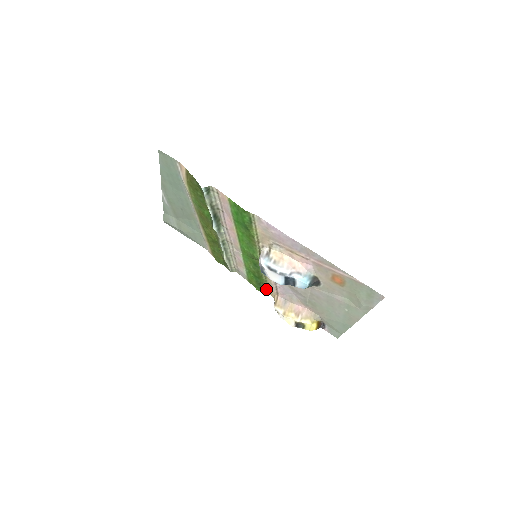
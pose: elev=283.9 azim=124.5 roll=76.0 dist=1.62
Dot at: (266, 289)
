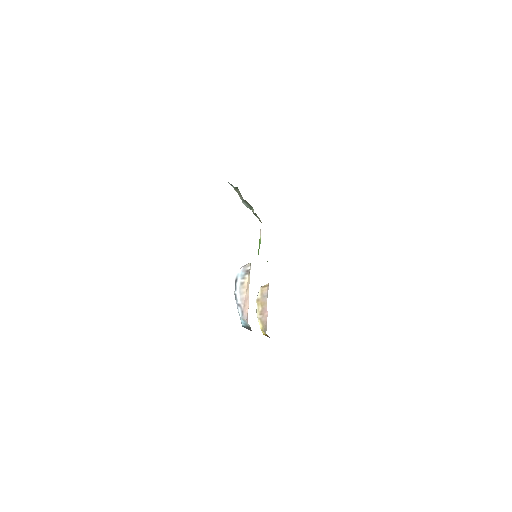
Dot at: occluded
